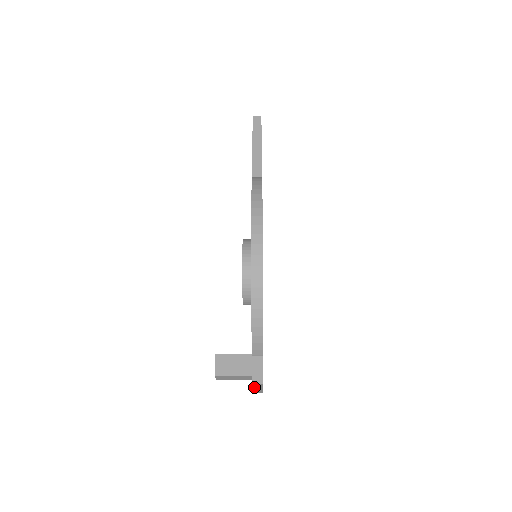
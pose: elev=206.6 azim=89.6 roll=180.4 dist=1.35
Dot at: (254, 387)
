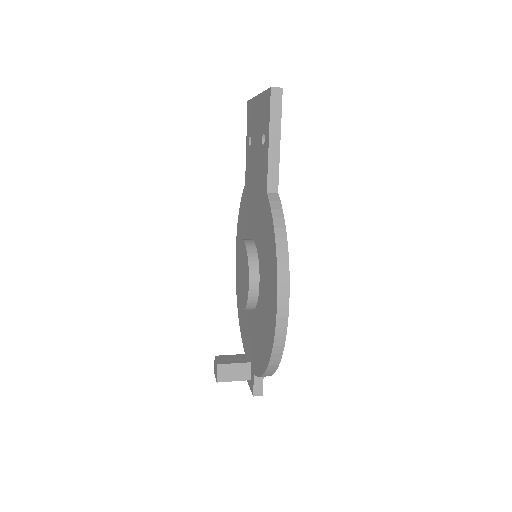
Dot at: occluded
